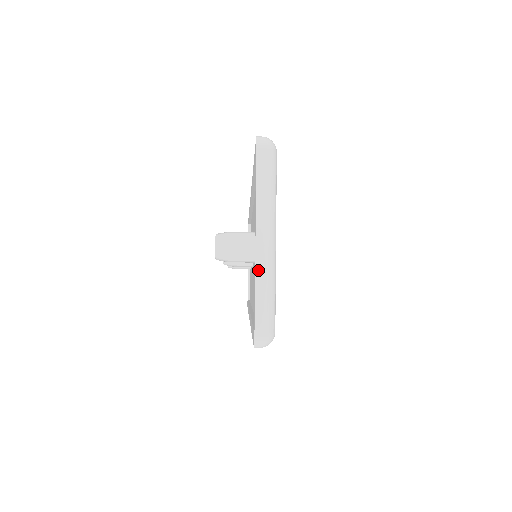
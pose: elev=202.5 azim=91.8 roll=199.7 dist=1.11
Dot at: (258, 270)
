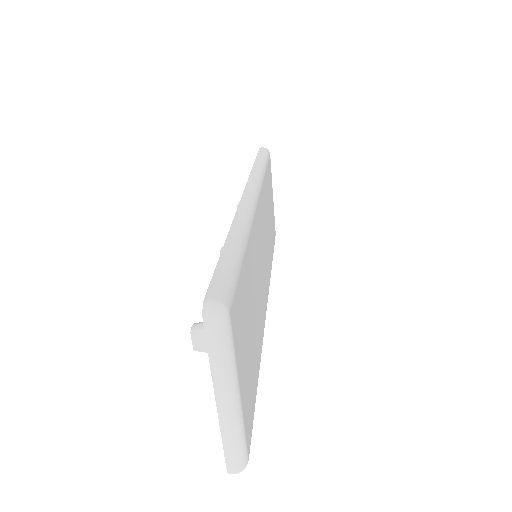
Dot at: (223, 427)
